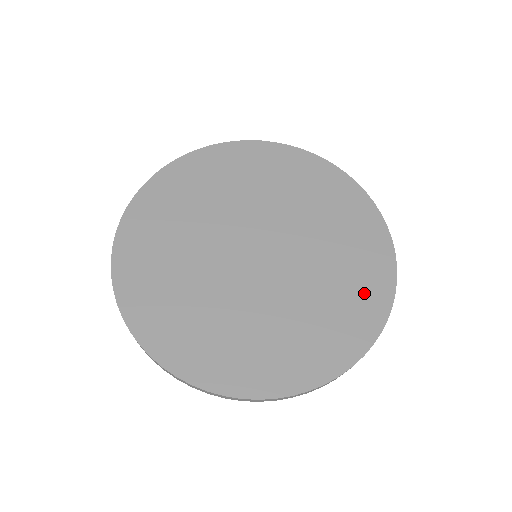
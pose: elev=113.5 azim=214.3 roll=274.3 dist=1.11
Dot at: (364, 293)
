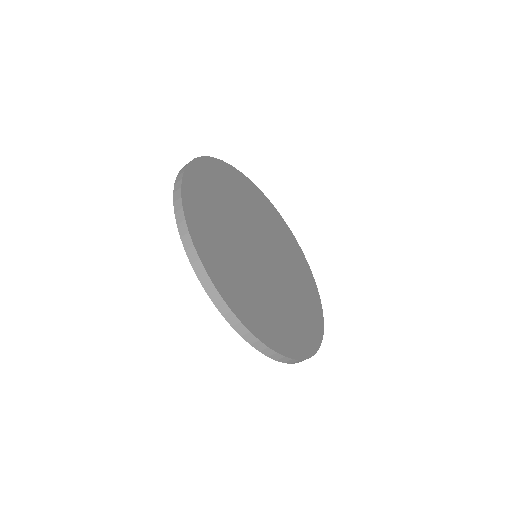
Dot at: (312, 312)
